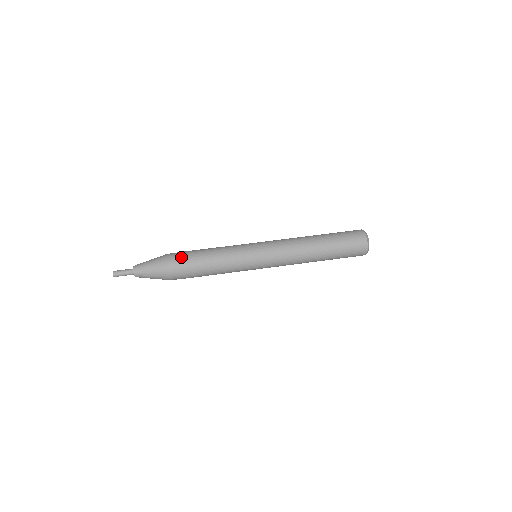
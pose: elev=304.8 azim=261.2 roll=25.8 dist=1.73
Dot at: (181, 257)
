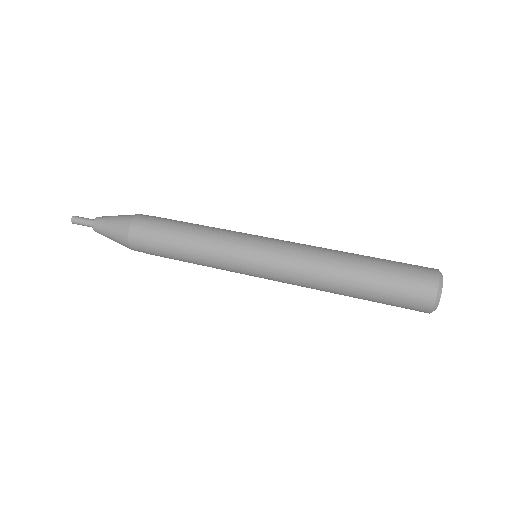
Dot at: occluded
